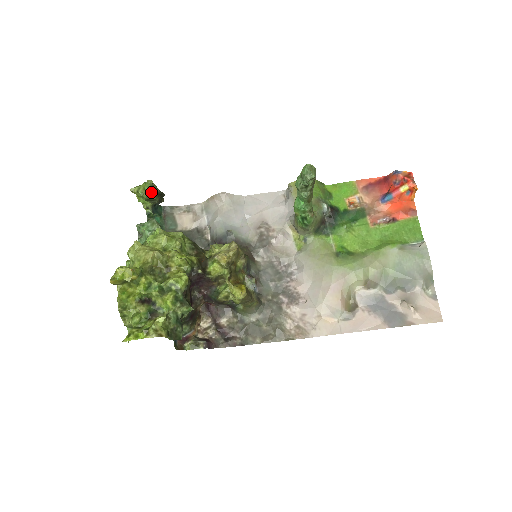
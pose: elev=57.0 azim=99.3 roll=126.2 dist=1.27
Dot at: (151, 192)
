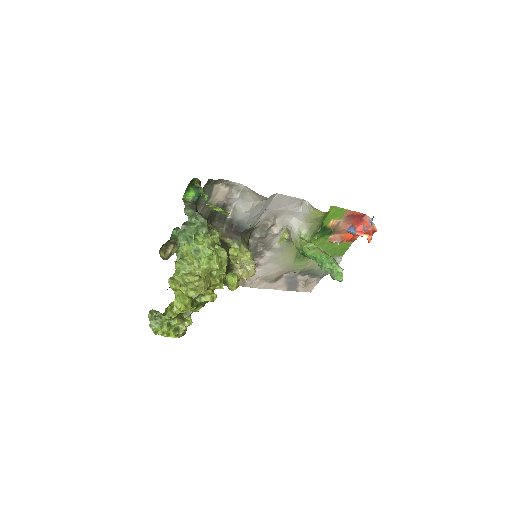
Dot at: occluded
